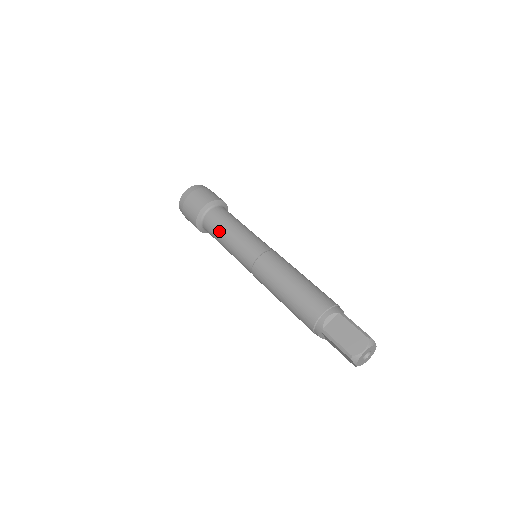
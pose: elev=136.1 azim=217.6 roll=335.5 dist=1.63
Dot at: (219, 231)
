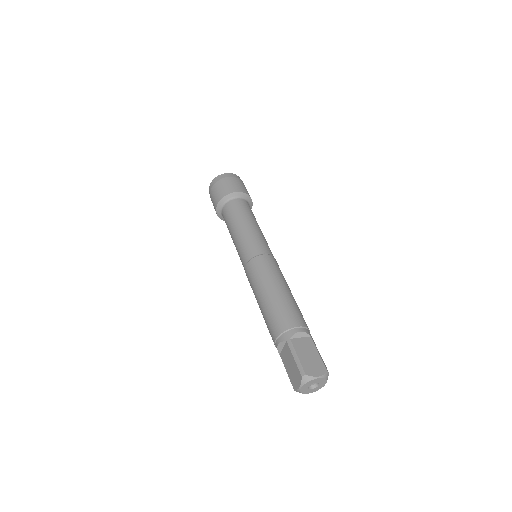
Dot at: (239, 217)
